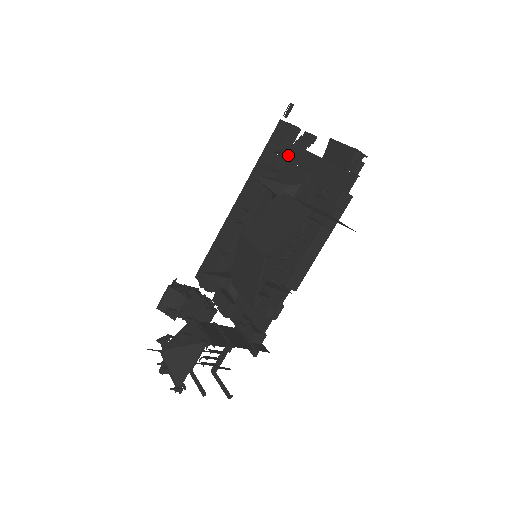
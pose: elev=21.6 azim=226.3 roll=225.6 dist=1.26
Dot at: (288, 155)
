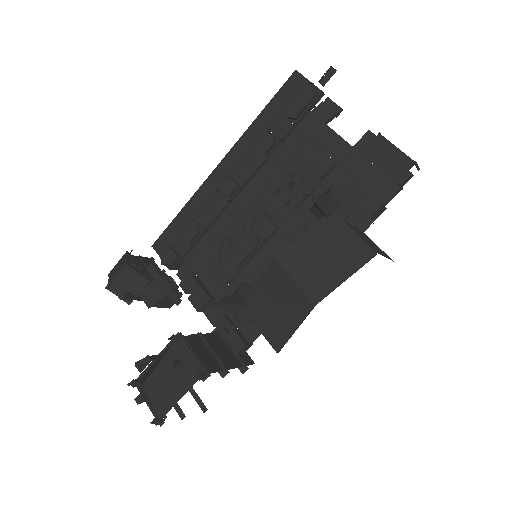
Dot at: (303, 125)
